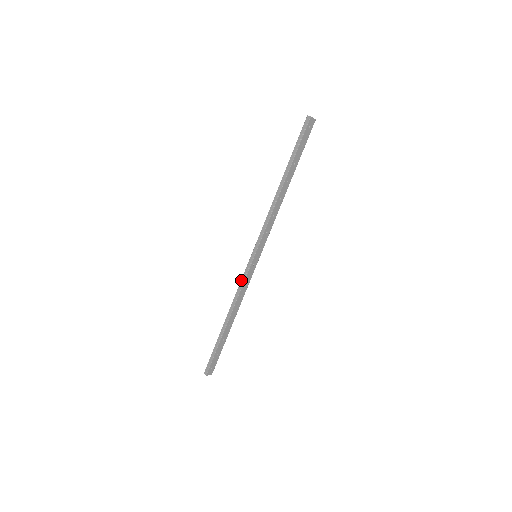
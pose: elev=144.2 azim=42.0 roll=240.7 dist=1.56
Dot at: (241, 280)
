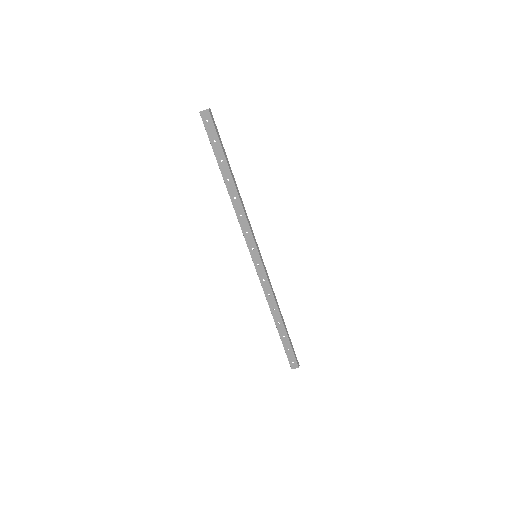
Dot at: (261, 280)
